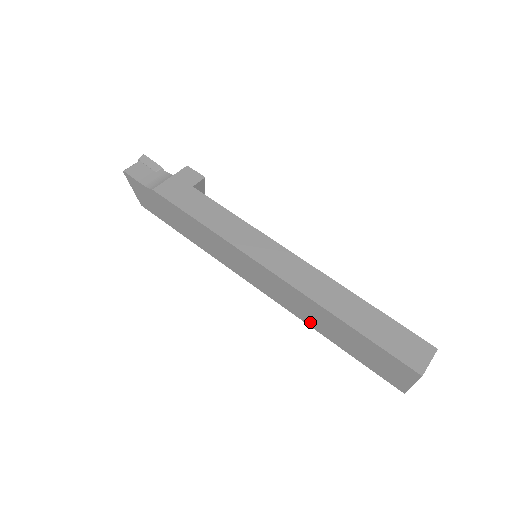
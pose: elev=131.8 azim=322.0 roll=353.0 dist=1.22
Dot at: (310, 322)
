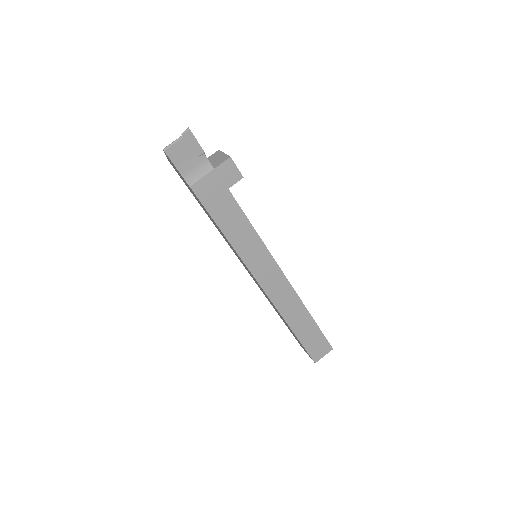
Dot at: occluded
